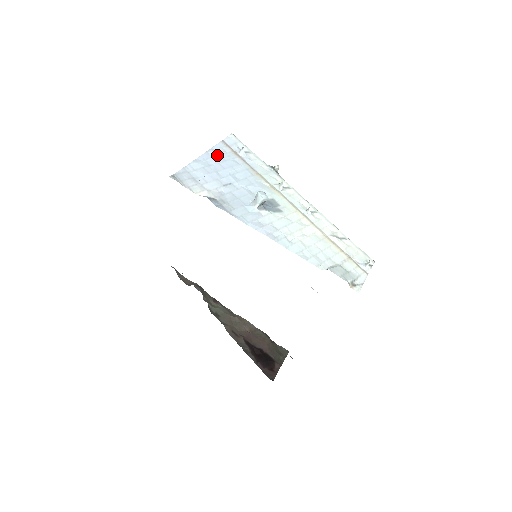
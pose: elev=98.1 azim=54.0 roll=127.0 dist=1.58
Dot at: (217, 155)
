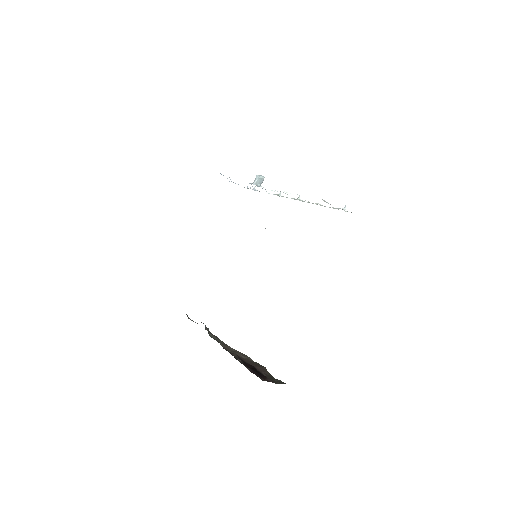
Dot at: occluded
